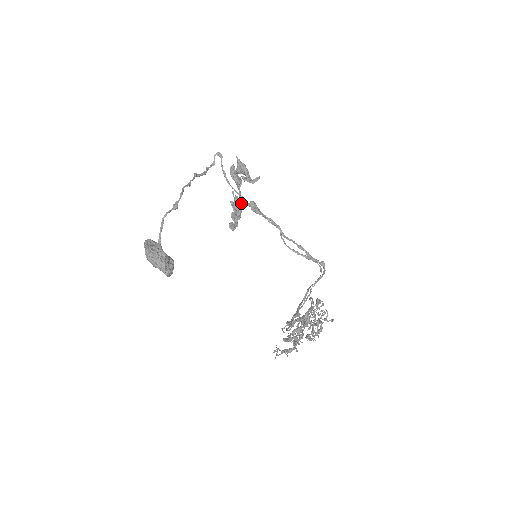
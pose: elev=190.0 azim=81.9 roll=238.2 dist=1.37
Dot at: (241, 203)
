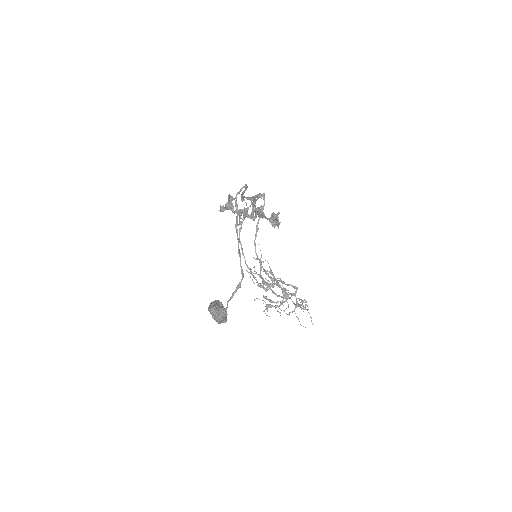
Dot at: occluded
